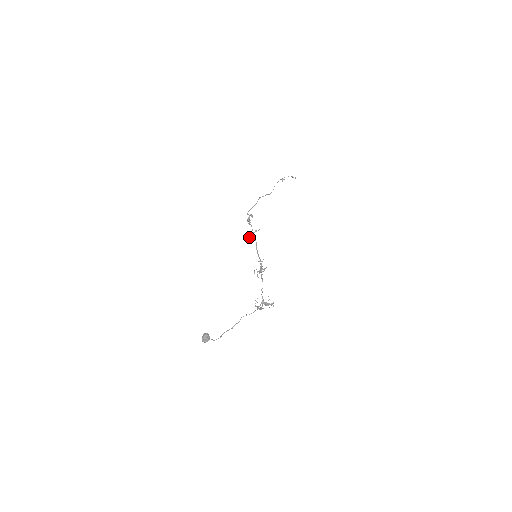
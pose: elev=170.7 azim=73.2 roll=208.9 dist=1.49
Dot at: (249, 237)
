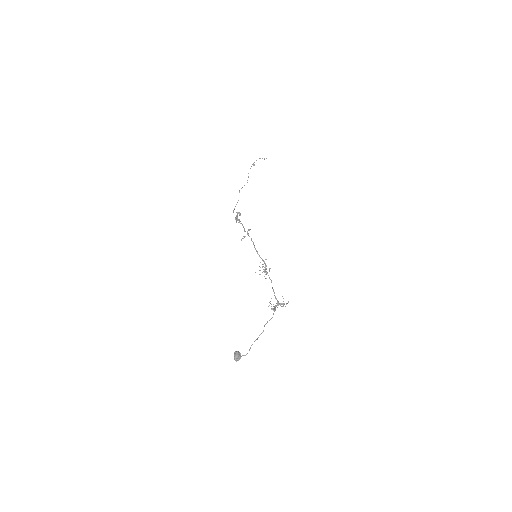
Dot at: occluded
